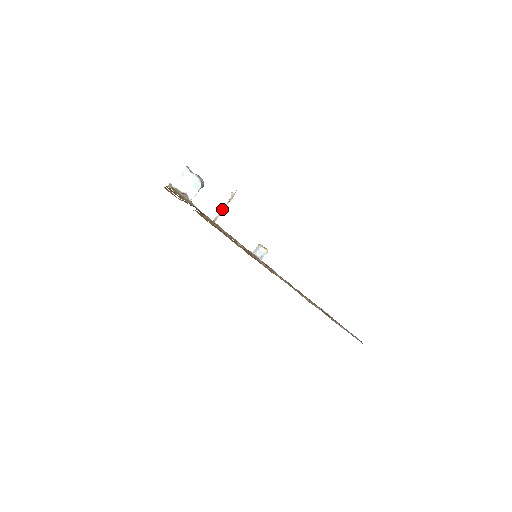
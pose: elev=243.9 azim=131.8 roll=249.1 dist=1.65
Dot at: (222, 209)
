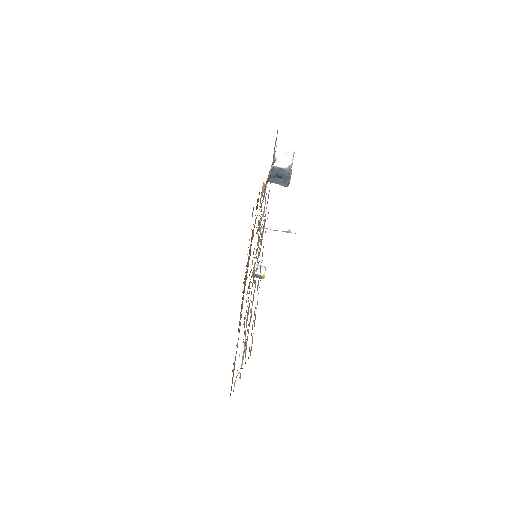
Dot at: occluded
